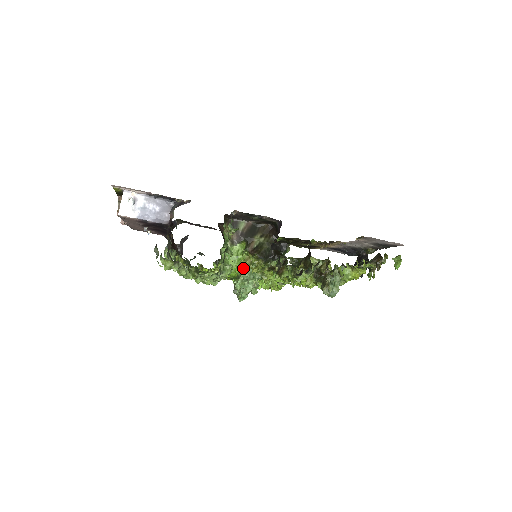
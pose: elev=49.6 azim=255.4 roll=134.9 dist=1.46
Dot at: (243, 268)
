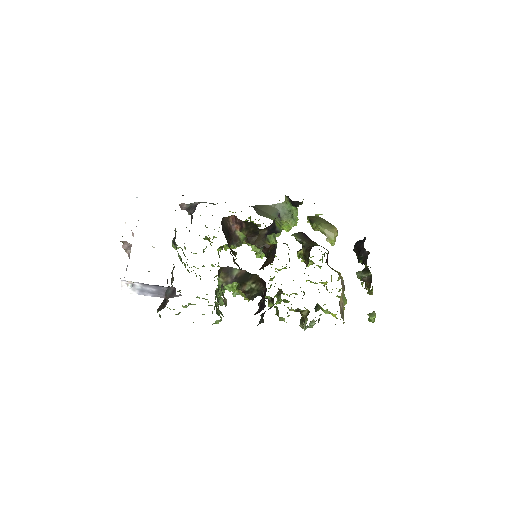
Dot at: (237, 292)
